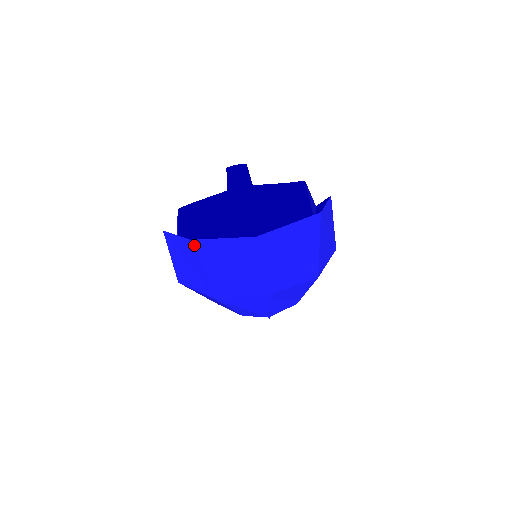
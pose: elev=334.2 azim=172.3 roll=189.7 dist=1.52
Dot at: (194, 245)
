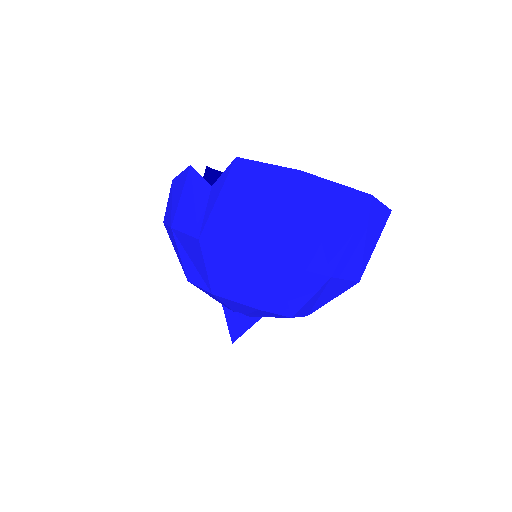
Dot at: (299, 179)
